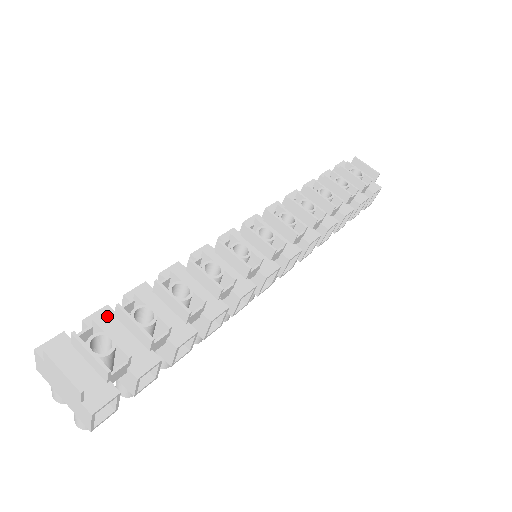
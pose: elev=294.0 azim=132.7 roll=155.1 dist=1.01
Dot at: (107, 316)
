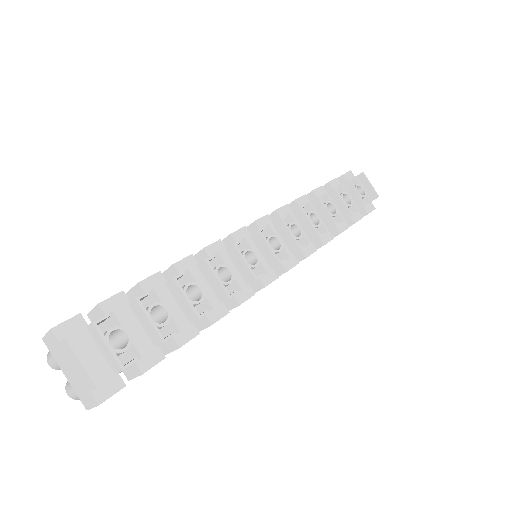
Dot at: (121, 303)
